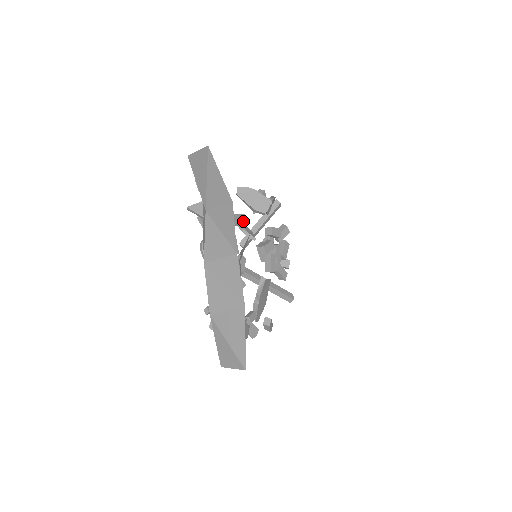
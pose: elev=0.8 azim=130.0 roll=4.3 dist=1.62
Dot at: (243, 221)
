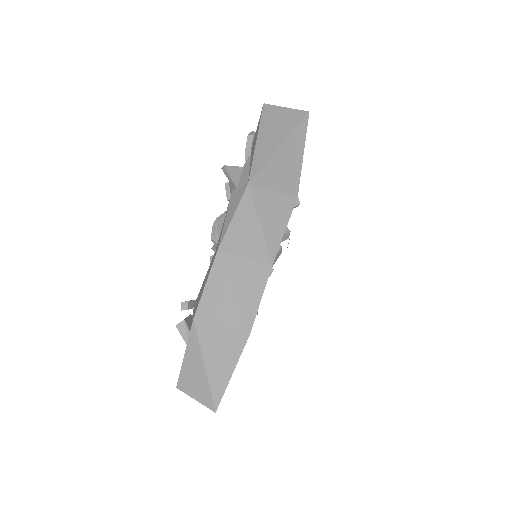
Dot at: occluded
